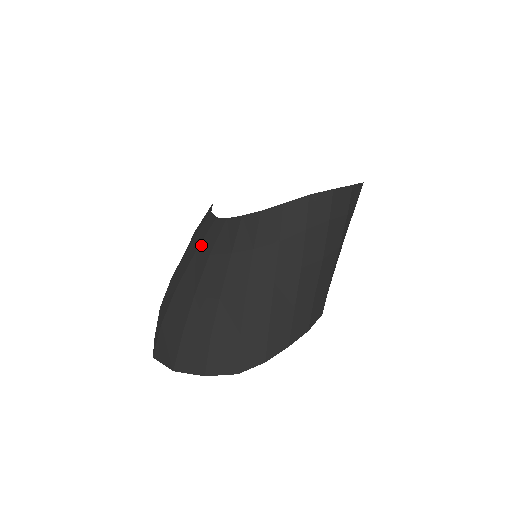
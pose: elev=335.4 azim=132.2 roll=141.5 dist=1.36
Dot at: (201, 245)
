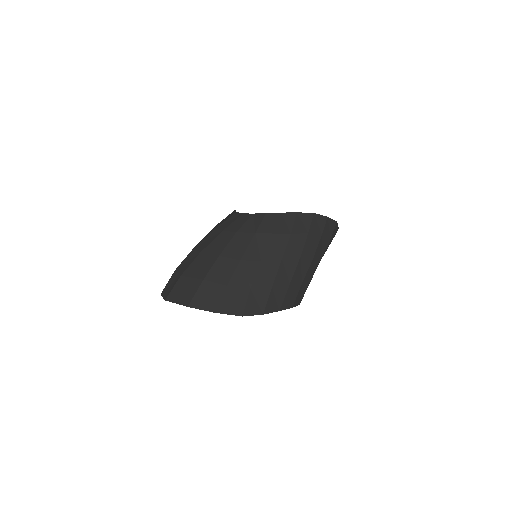
Dot at: (228, 227)
